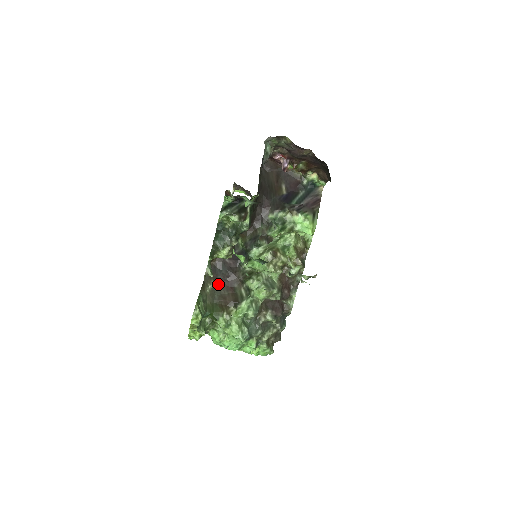
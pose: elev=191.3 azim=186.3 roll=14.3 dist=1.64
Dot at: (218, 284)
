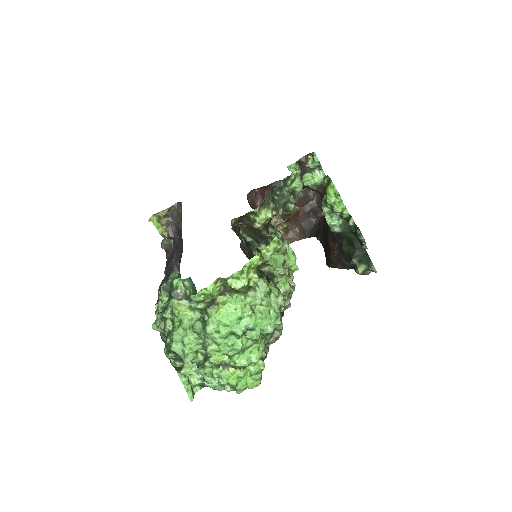
Dot at: occluded
